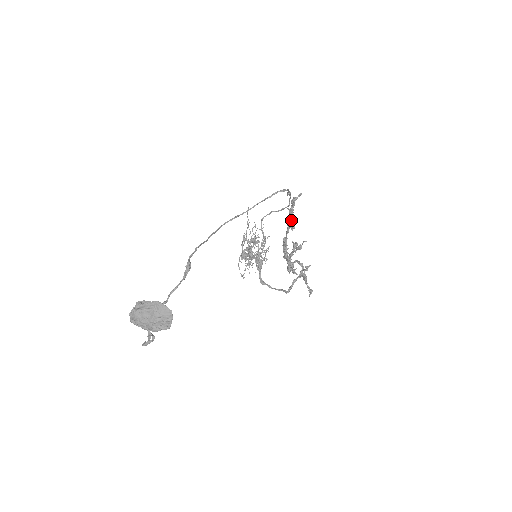
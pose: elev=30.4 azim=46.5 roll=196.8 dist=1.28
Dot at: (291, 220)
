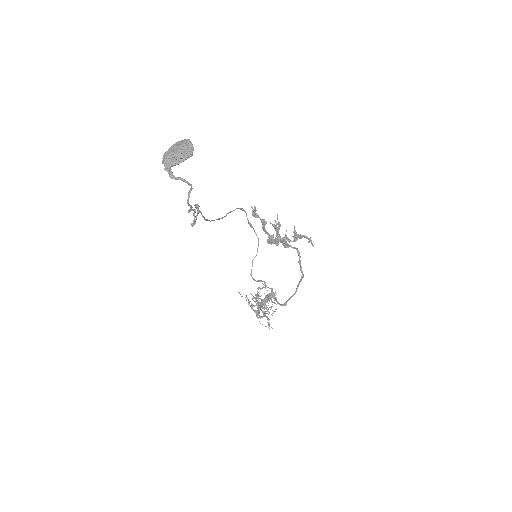
Dot at: (260, 218)
